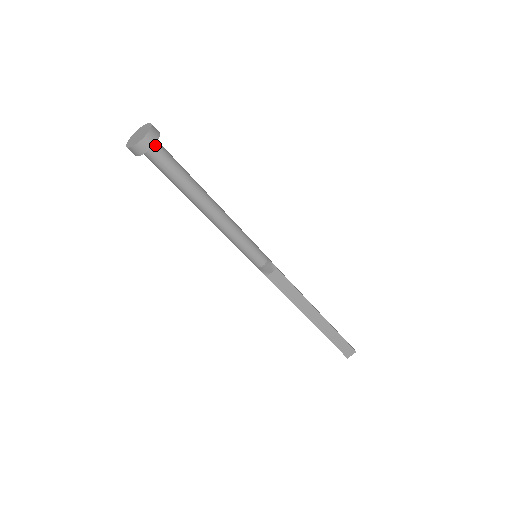
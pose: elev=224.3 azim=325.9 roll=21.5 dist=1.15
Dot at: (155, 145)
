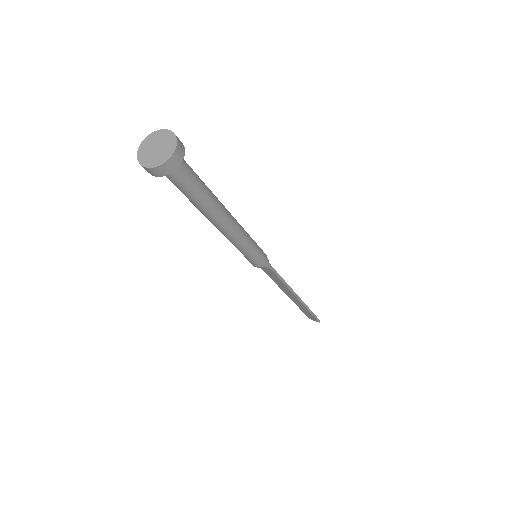
Dot at: occluded
